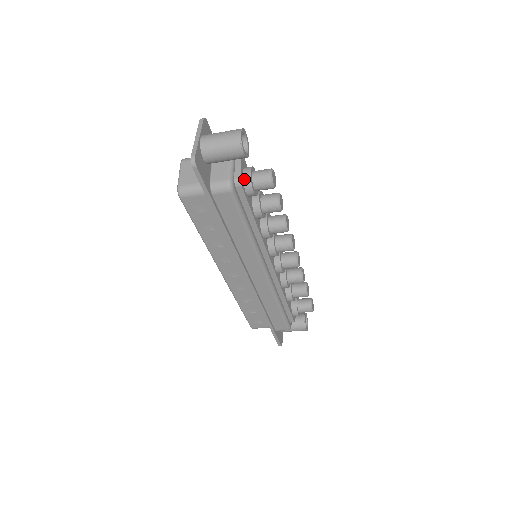
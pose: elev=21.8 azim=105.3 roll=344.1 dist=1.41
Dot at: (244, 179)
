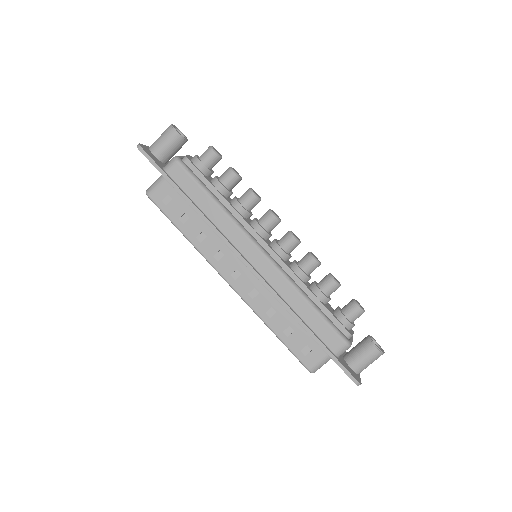
Dot at: (192, 160)
